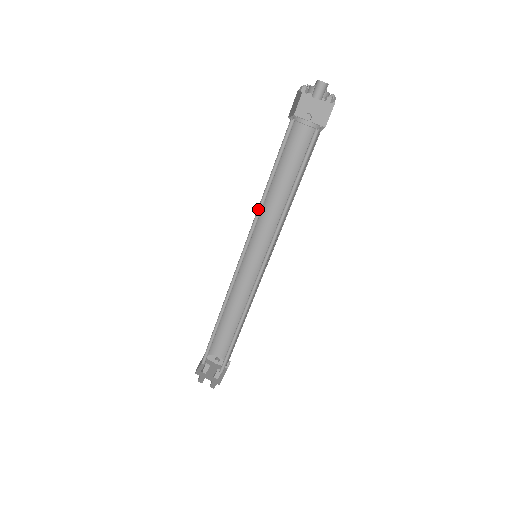
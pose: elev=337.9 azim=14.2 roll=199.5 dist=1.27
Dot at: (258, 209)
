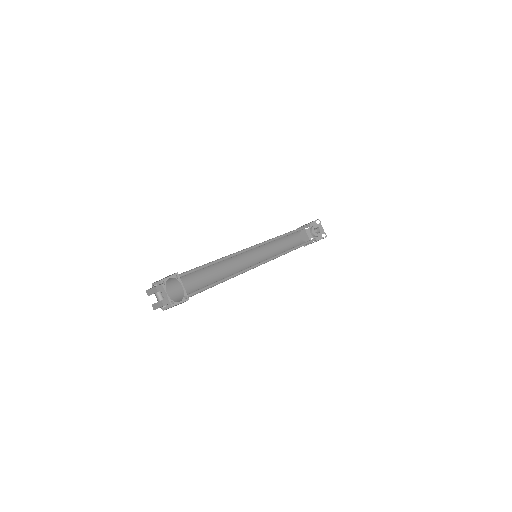
Dot at: (279, 236)
